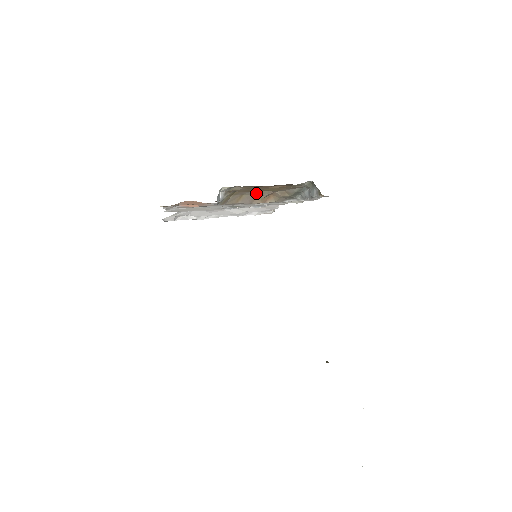
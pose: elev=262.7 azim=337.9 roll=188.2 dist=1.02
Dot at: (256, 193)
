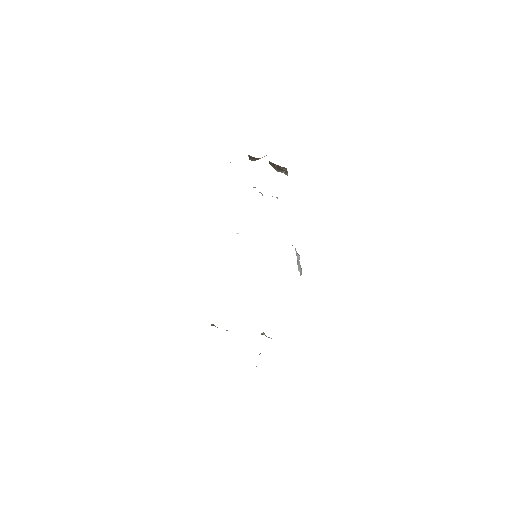
Dot at: occluded
